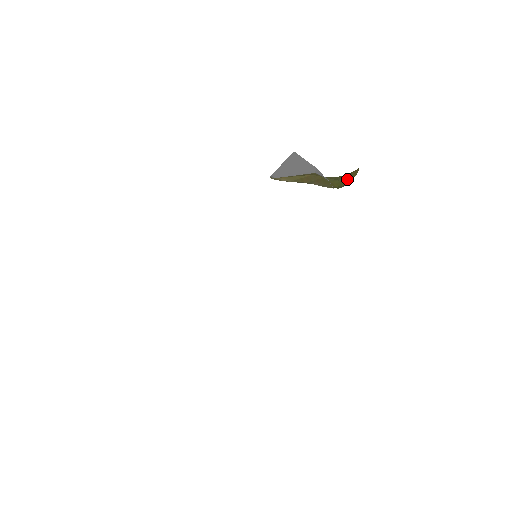
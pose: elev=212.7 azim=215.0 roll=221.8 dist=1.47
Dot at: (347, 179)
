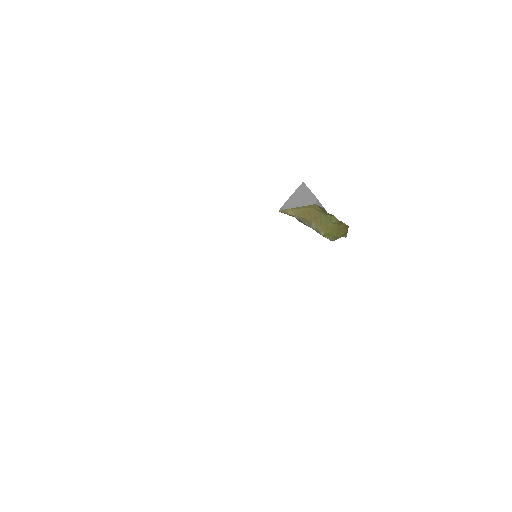
Dot at: (338, 228)
